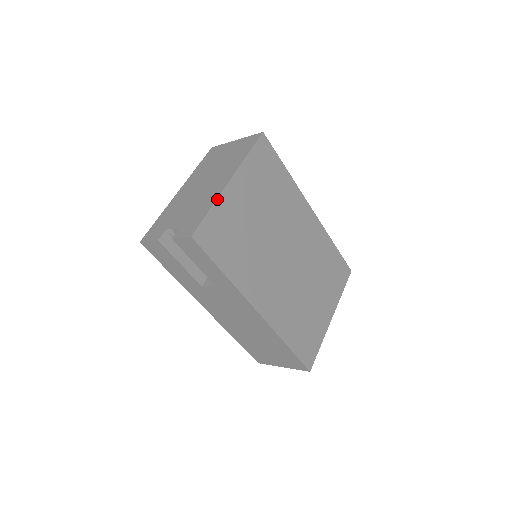
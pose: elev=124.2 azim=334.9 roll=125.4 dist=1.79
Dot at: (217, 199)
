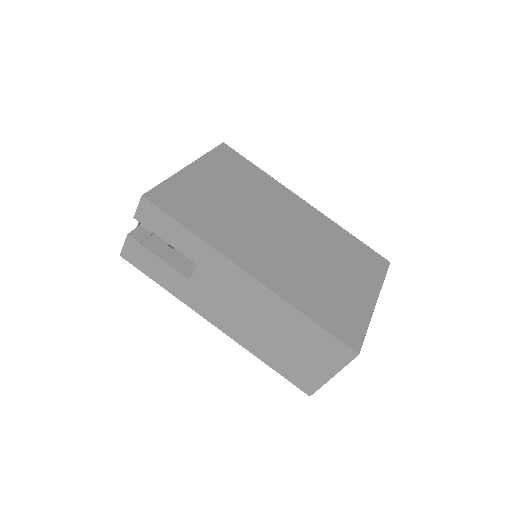
Dot at: (173, 175)
